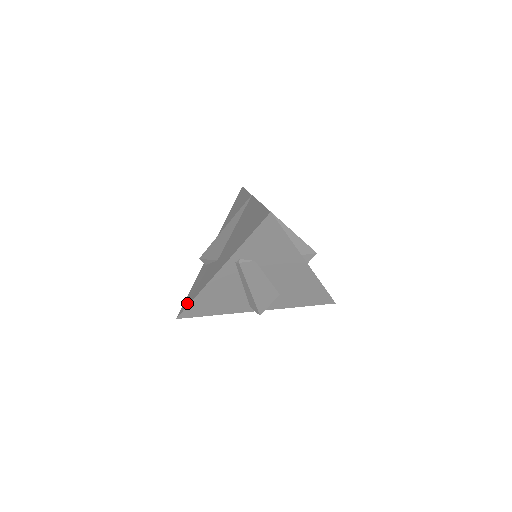
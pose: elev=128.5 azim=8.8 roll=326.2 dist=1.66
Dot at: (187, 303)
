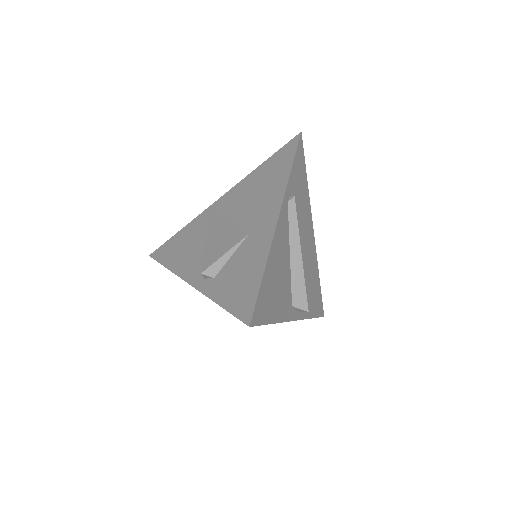
Dot at: (251, 294)
